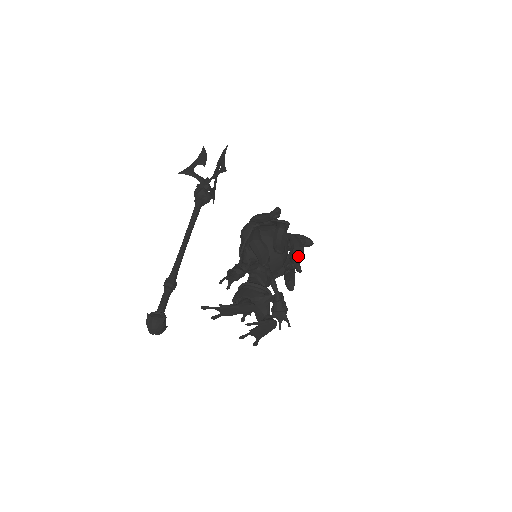
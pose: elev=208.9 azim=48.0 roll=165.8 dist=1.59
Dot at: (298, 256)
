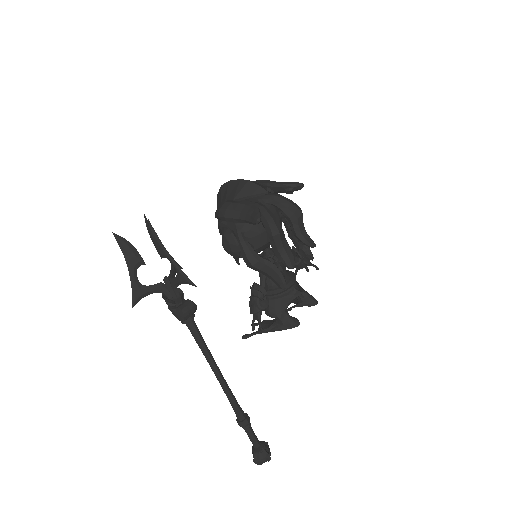
Dot at: (302, 230)
